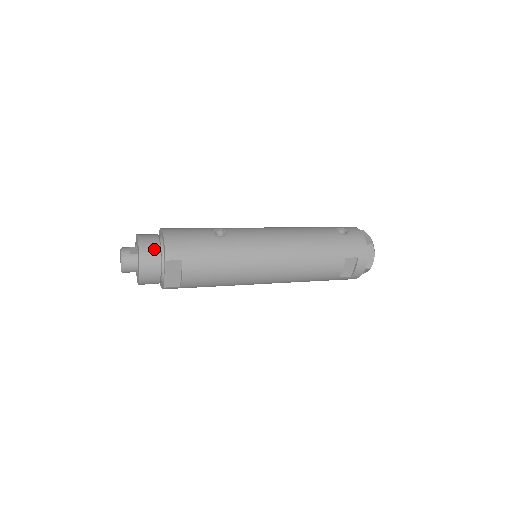
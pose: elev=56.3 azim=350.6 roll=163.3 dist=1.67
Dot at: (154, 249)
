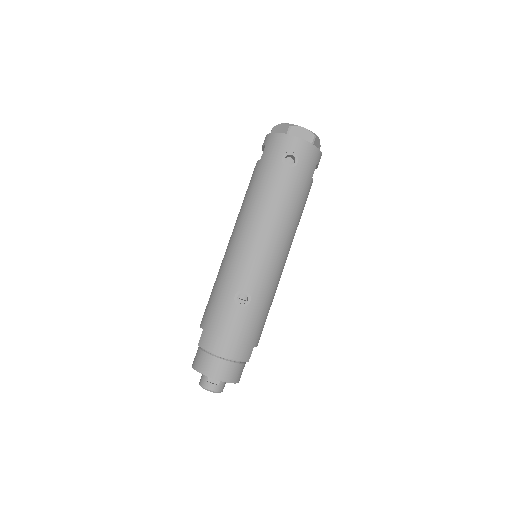
Dot at: (233, 369)
